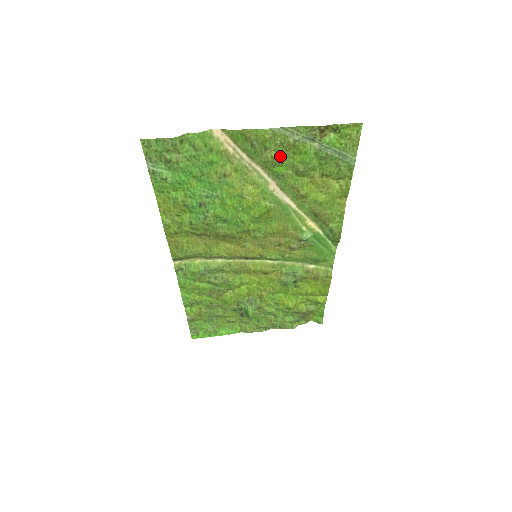
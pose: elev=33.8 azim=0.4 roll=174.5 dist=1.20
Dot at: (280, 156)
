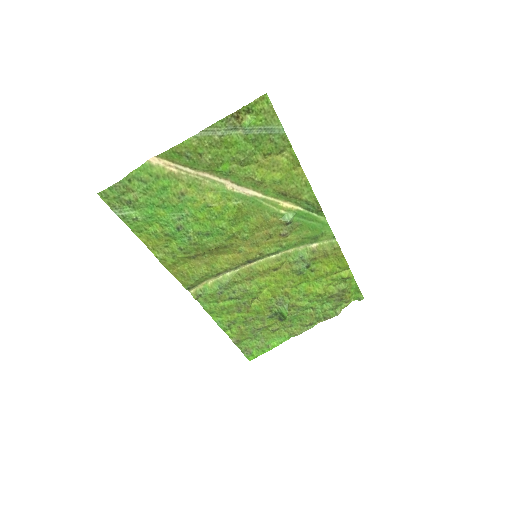
Dot at: (216, 156)
